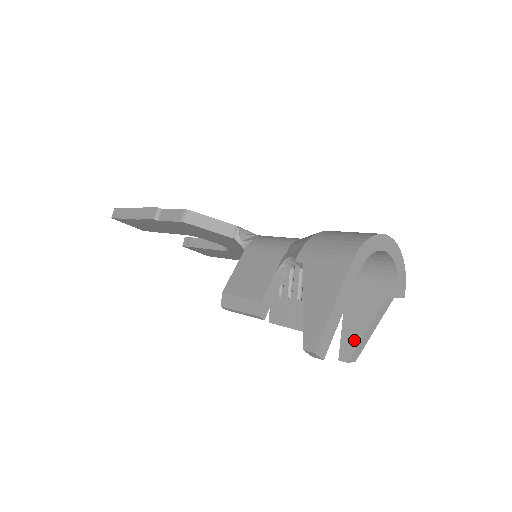
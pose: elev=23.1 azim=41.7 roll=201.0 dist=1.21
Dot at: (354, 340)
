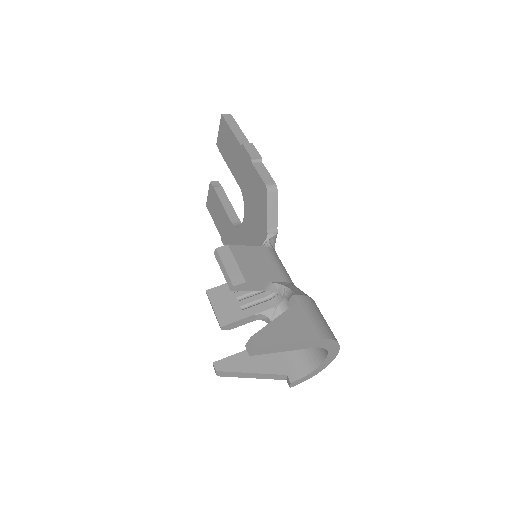
Dot at: (237, 367)
